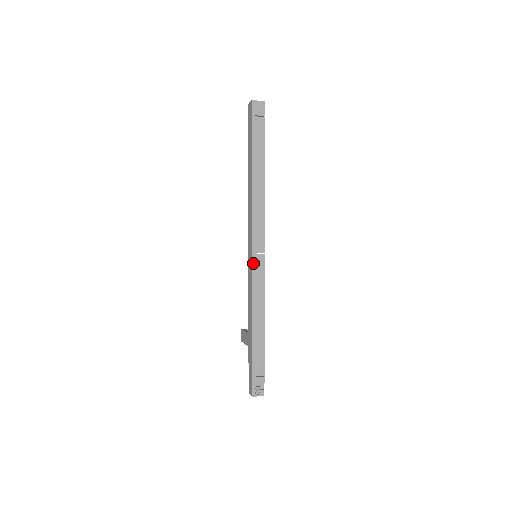
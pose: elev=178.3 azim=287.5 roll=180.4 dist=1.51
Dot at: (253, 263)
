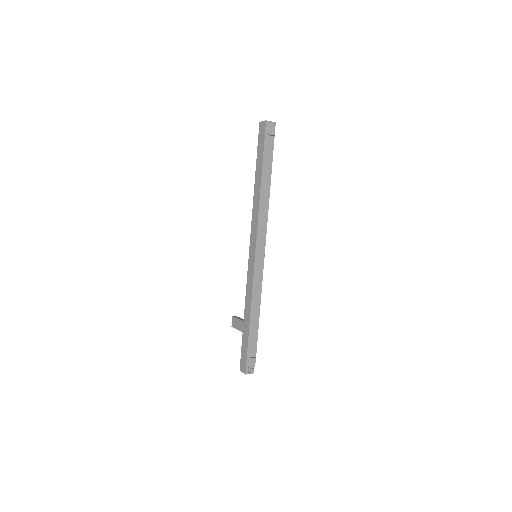
Dot at: (255, 263)
